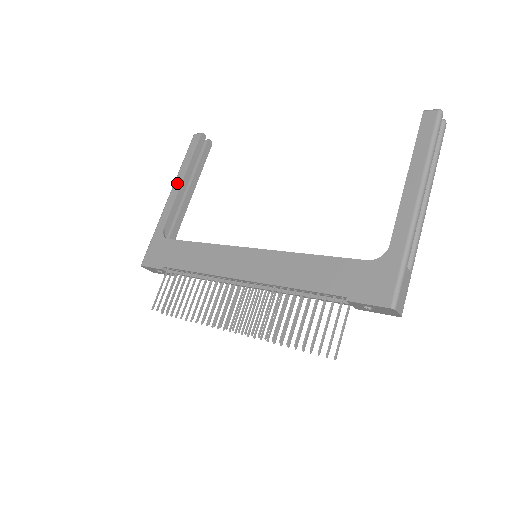
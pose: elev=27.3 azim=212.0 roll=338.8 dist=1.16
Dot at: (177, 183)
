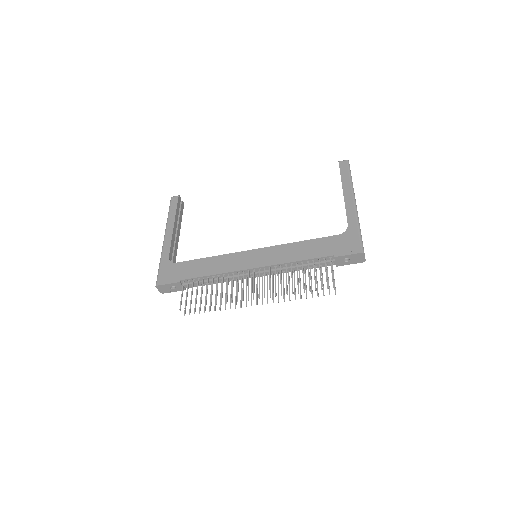
Dot at: (169, 228)
